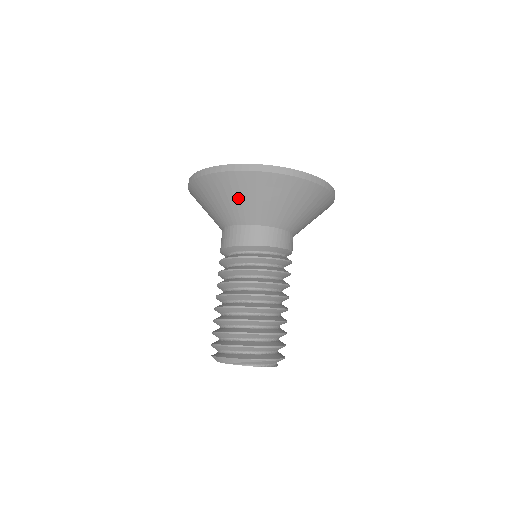
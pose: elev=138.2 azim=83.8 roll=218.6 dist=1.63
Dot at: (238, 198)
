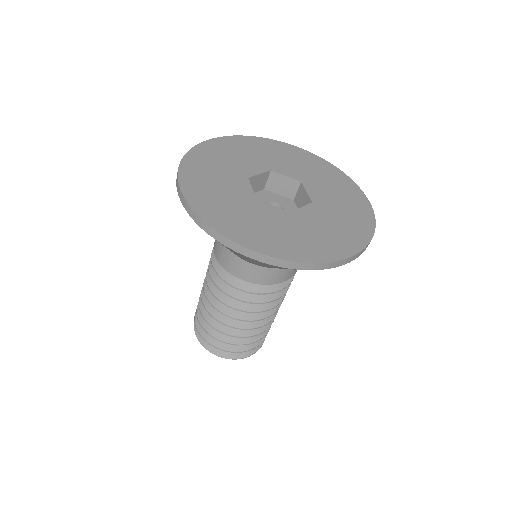
Dot at: occluded
